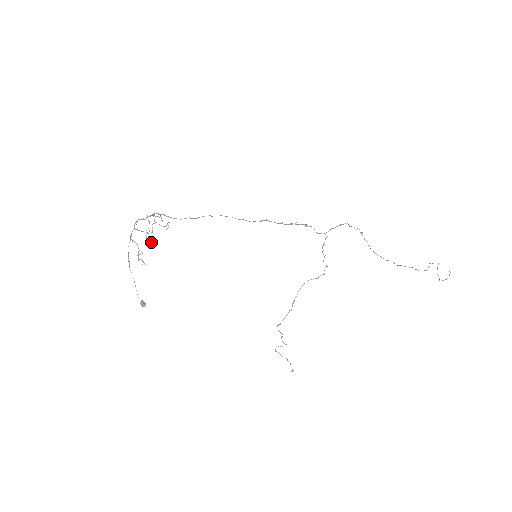
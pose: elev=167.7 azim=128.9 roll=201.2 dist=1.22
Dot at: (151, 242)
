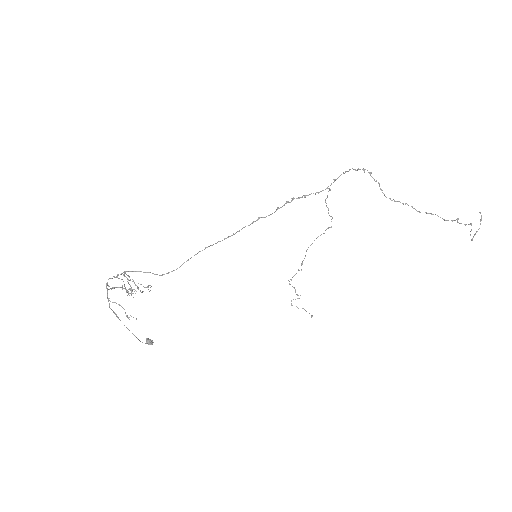
Dot at: occluded
